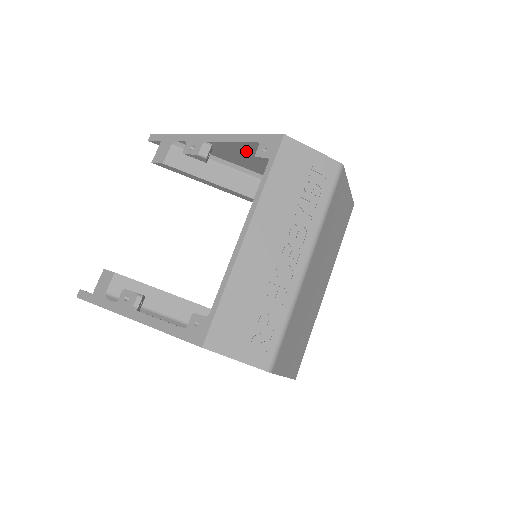
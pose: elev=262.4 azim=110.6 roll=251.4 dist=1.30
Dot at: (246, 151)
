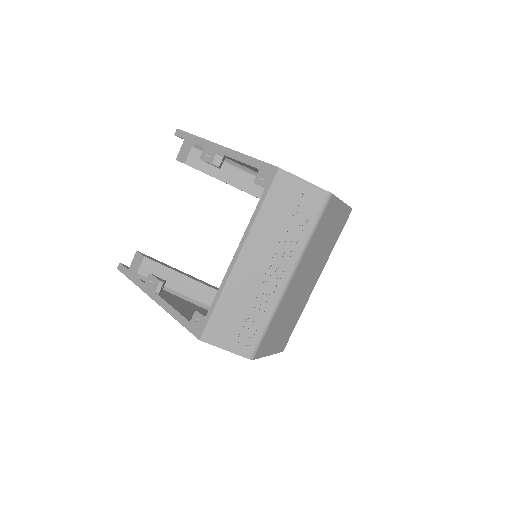
Dot at: (251, 167)
